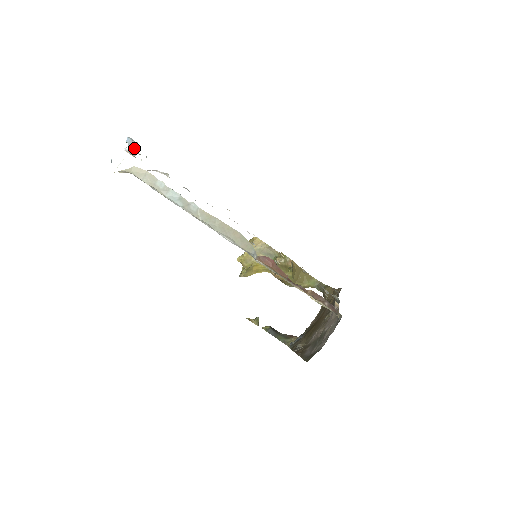
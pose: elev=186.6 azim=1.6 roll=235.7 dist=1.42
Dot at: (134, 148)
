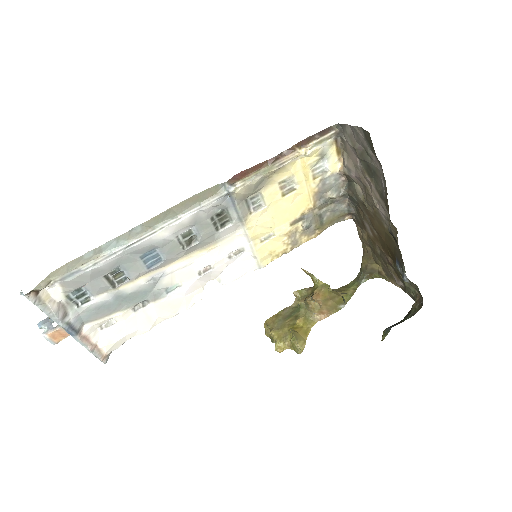
Dot at: occluded
